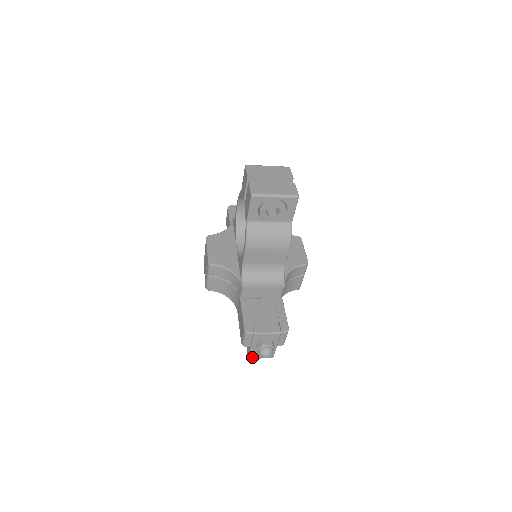
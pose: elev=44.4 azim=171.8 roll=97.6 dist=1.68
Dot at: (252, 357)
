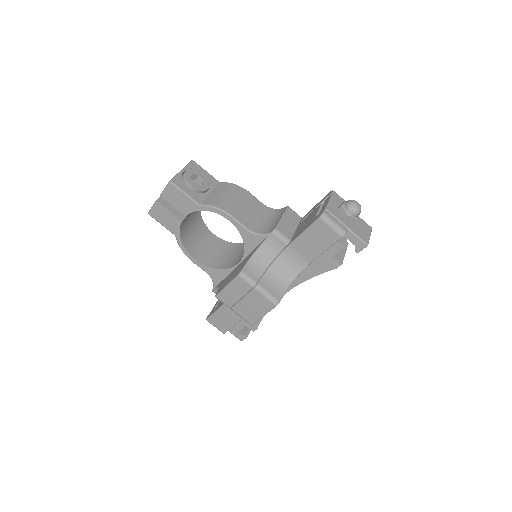
Dot at: (365, 240)
